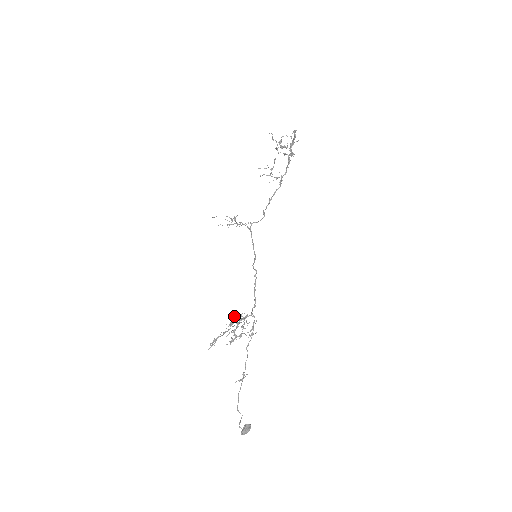
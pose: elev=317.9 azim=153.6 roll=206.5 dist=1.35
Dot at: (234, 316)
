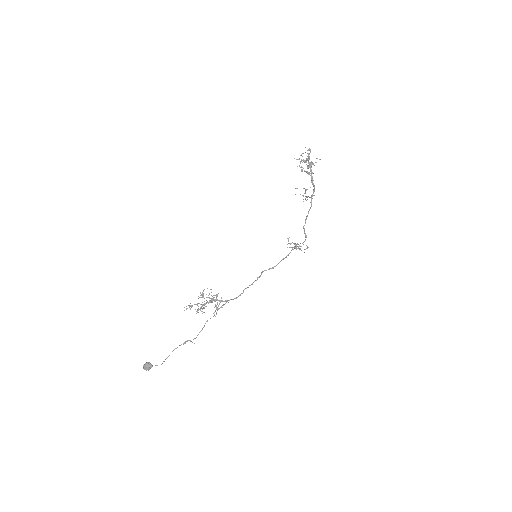
Dot at: occluded
